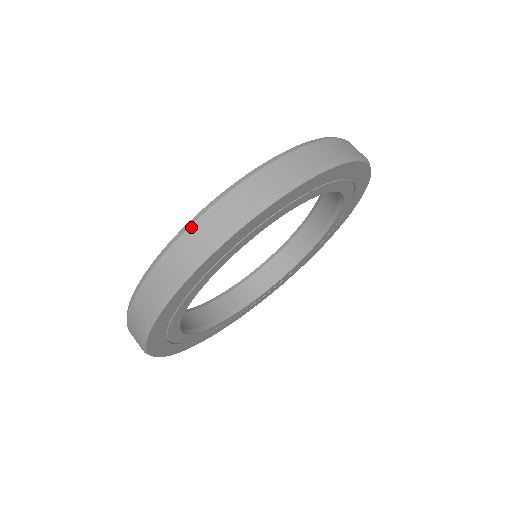
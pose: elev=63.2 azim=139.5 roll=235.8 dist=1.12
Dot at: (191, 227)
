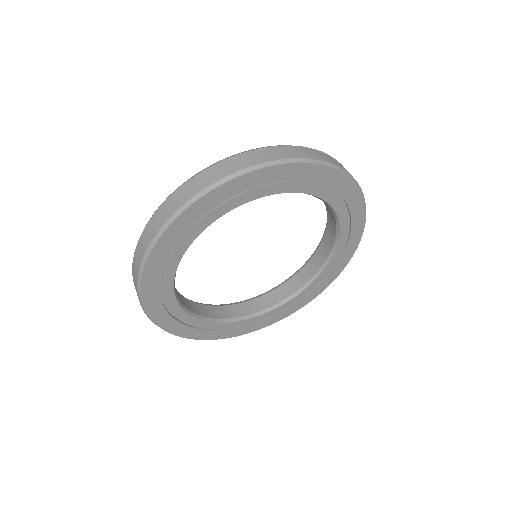
Dot at: (148, 223)
